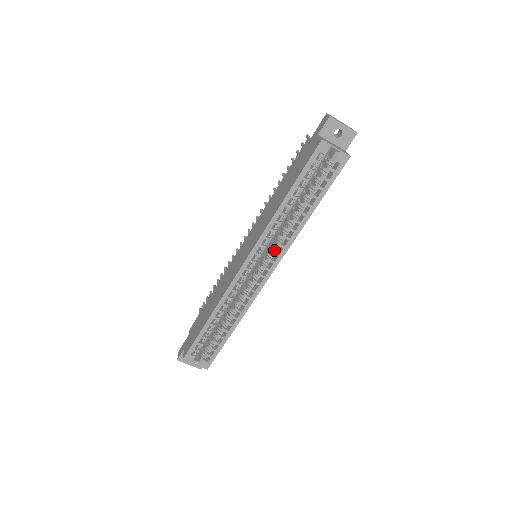
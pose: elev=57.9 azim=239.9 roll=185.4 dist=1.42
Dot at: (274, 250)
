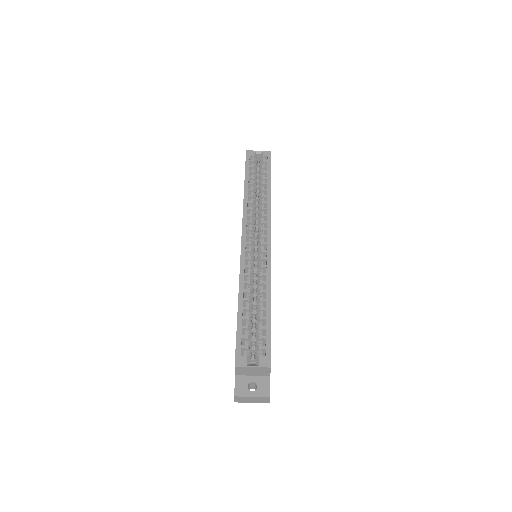
Dot at: (260, 221)
